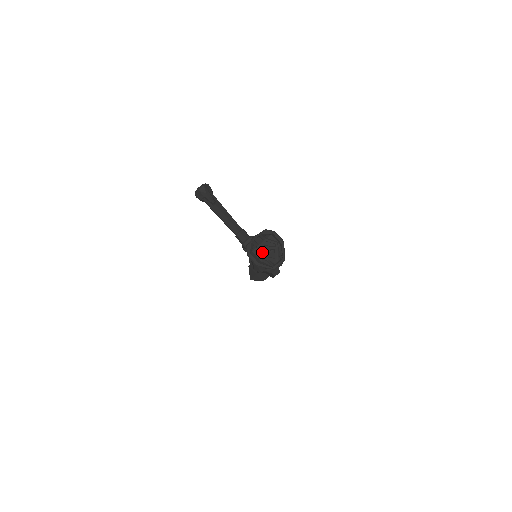
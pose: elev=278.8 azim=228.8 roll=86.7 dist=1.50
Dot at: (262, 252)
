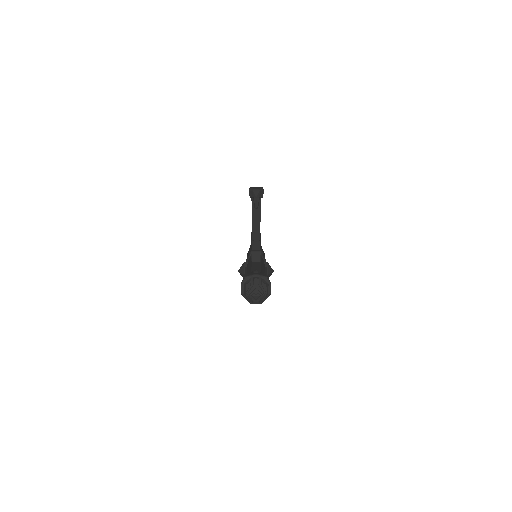
Dot at: (251, 291)
